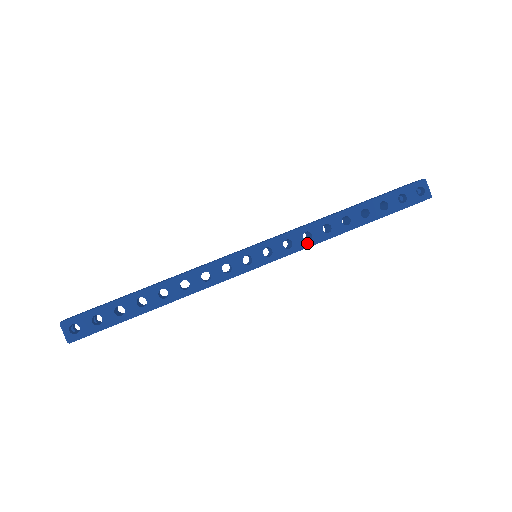
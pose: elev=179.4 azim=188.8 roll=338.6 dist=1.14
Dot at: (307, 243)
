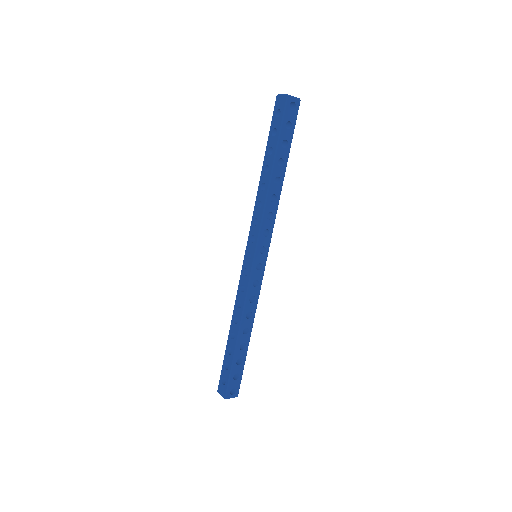
Dot at: (273, 219)
